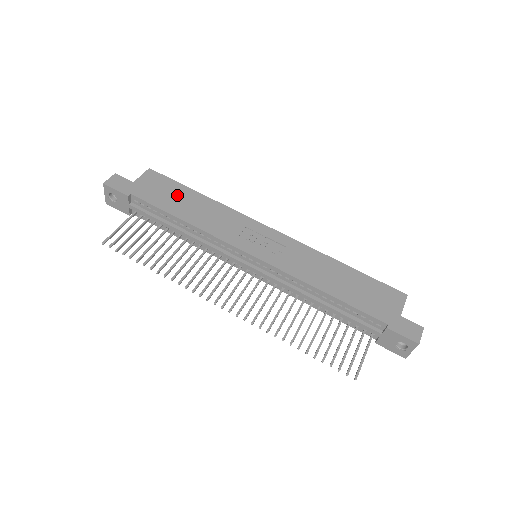
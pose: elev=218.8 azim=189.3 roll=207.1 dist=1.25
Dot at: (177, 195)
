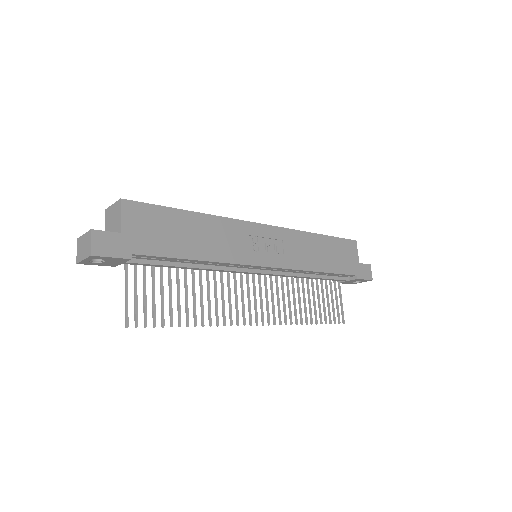
Dot at: (175, 227)
